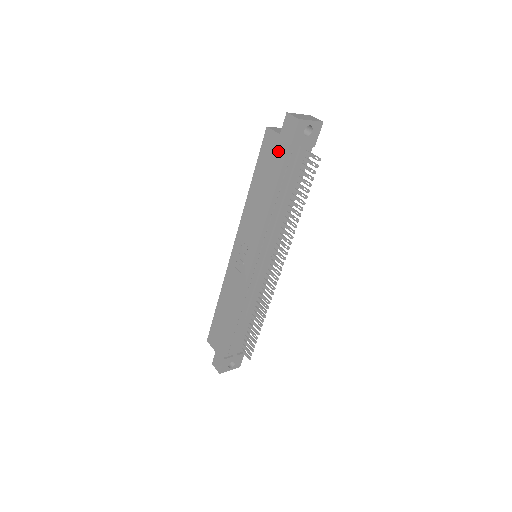
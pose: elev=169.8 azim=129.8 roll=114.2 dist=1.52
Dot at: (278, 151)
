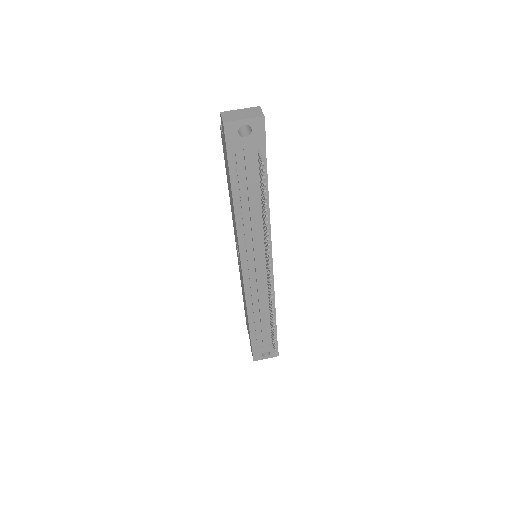
Dot at: (225, 155)
